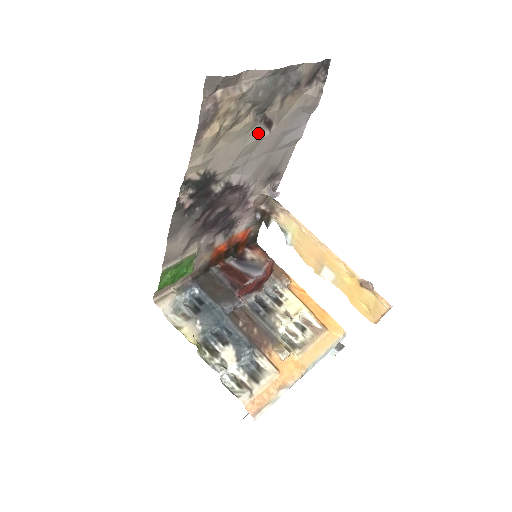
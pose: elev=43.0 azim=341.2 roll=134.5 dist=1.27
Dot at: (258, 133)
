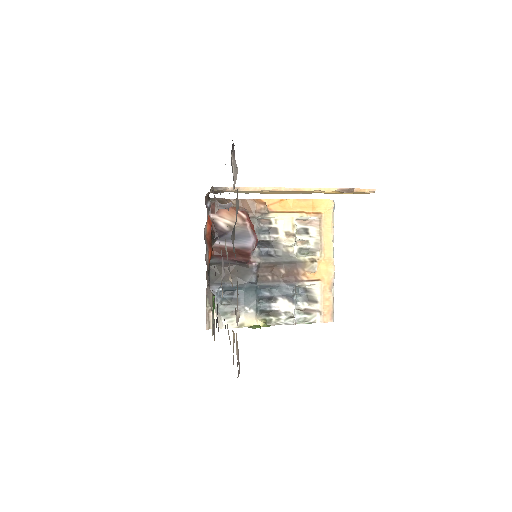
Dot at: (227, 258)
